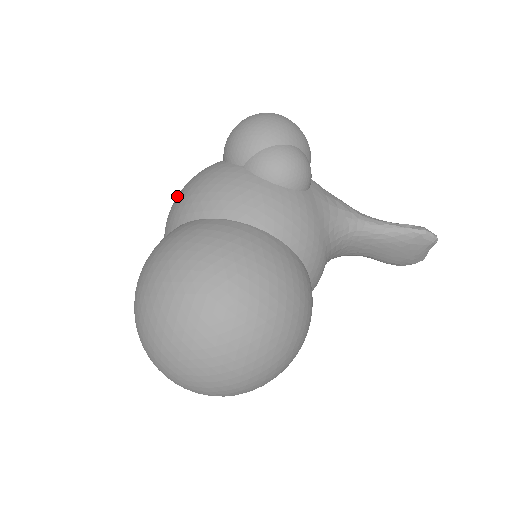
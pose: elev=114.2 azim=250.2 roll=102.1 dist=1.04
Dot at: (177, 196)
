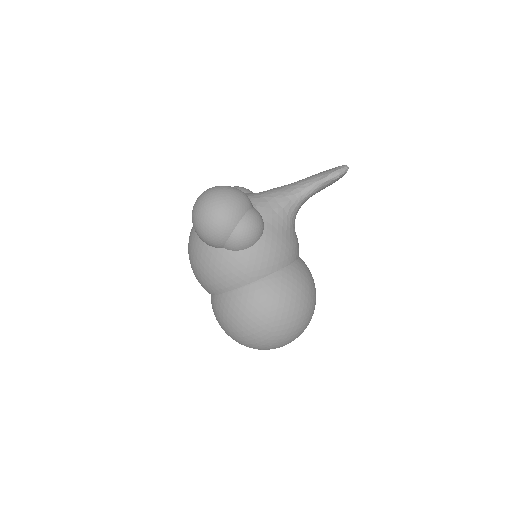
Dot at: (195, 272)
